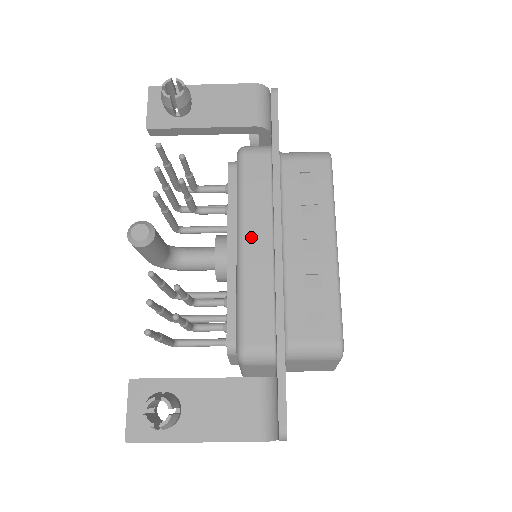
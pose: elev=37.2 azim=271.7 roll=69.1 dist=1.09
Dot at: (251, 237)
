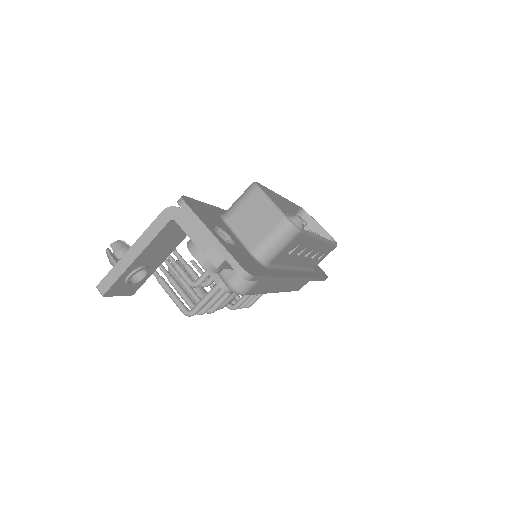
Dot at: occluded
